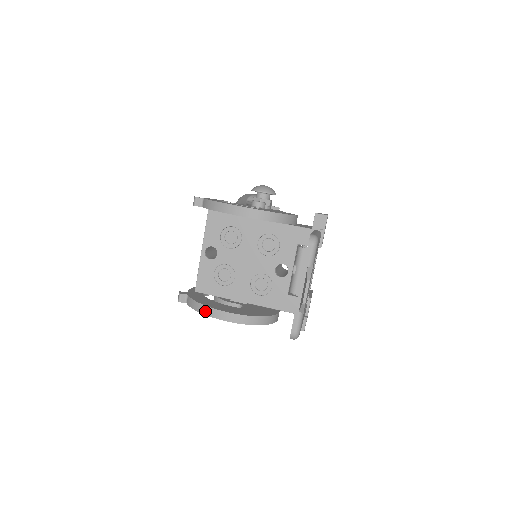
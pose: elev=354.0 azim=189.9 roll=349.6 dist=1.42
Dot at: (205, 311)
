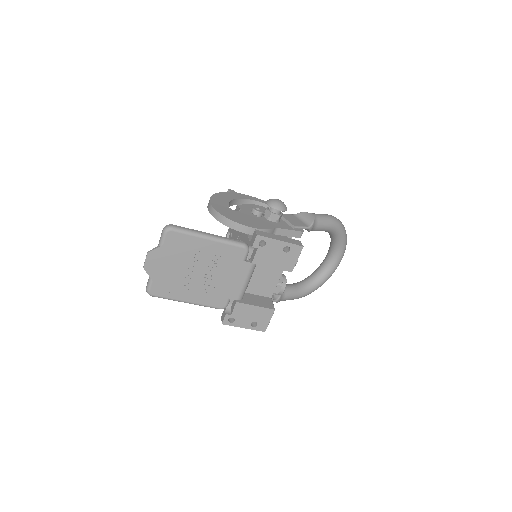
Dot at: occluded
